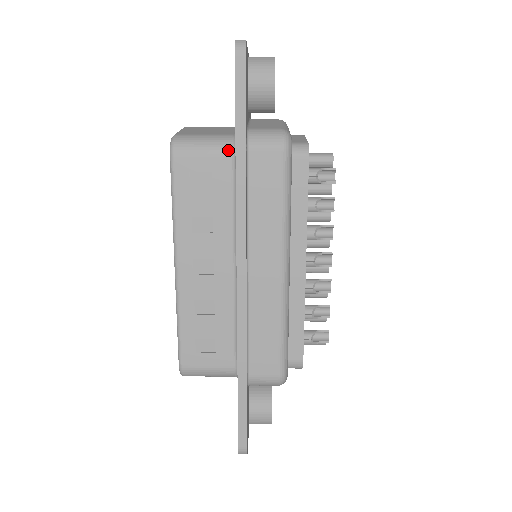
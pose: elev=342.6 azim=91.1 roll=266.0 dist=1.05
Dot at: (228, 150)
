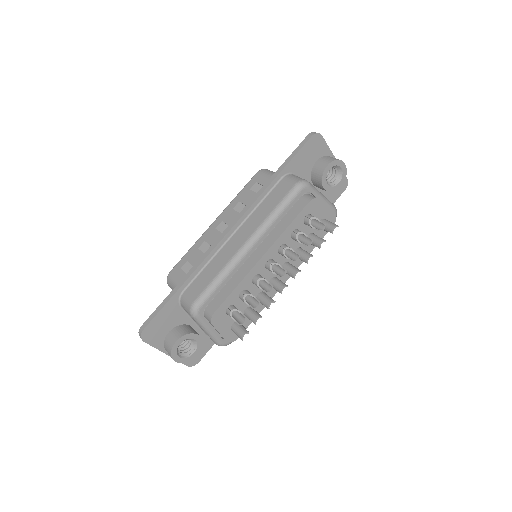
Dot at: occluded
